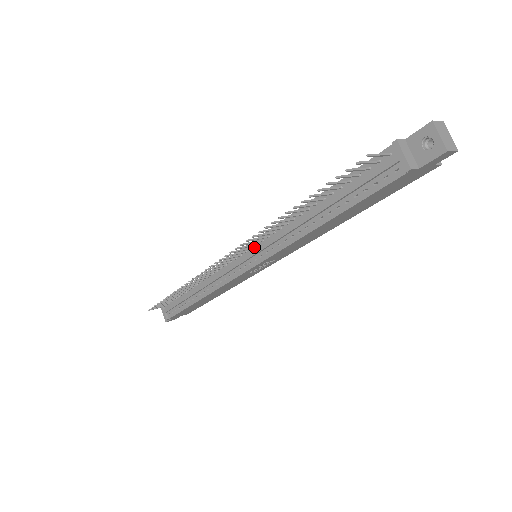
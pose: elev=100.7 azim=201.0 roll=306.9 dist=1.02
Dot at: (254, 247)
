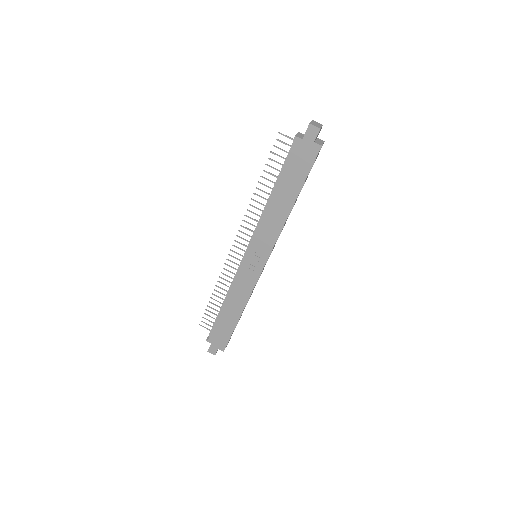
Dot at: occluded
